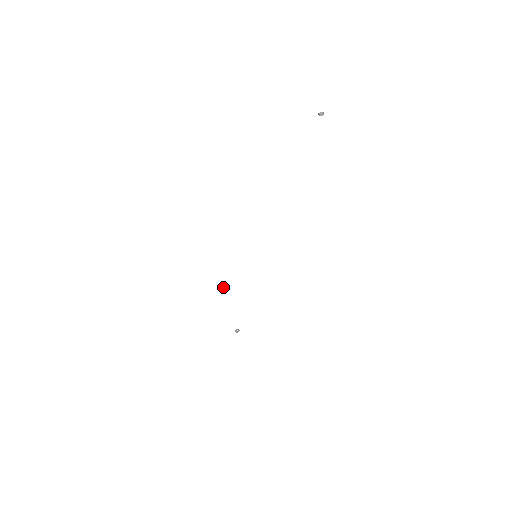
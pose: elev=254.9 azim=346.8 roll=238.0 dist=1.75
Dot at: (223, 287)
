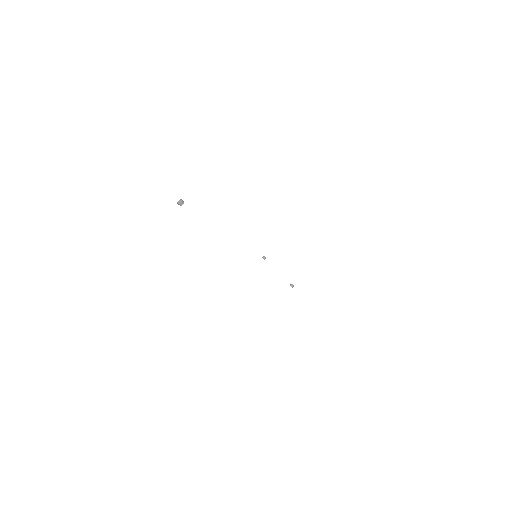
Dot at: (263, 257)
